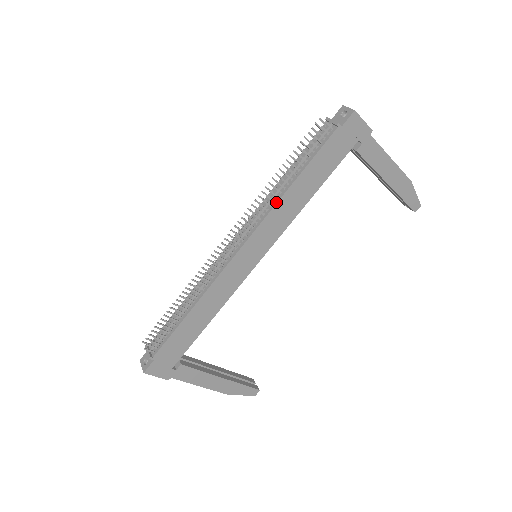
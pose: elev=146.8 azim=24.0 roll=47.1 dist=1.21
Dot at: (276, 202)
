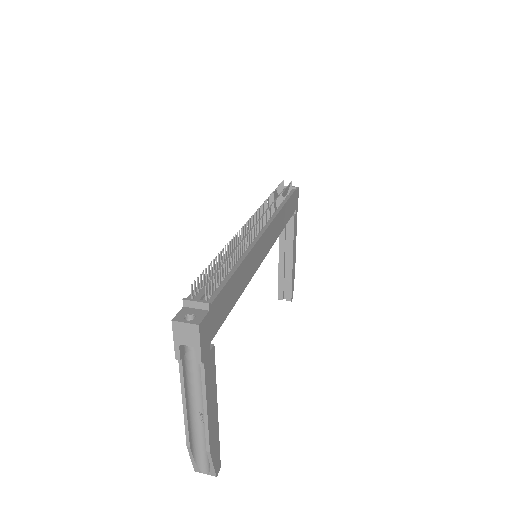
Dot at: (278, 211)
